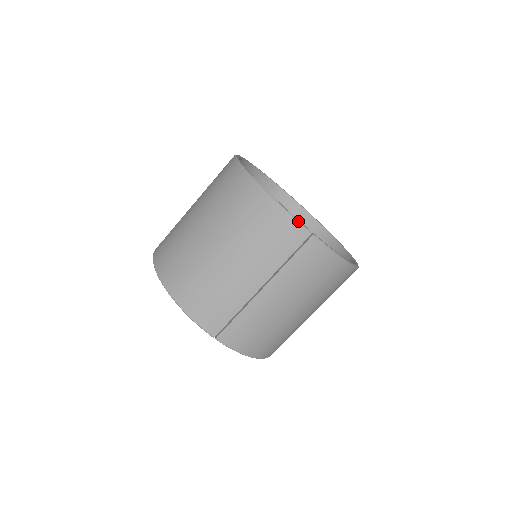
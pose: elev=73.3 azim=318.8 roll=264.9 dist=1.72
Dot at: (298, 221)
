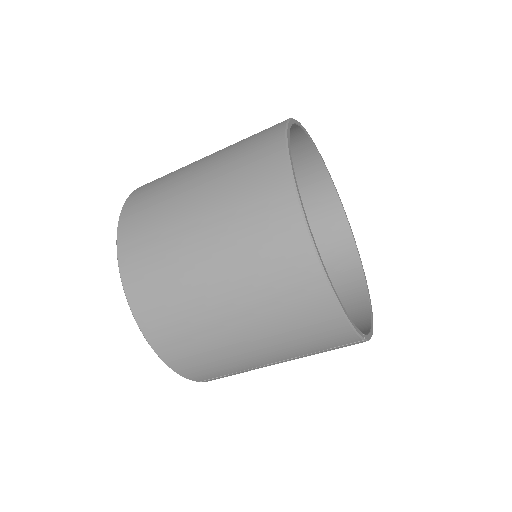
Dot at: (358, 333)
